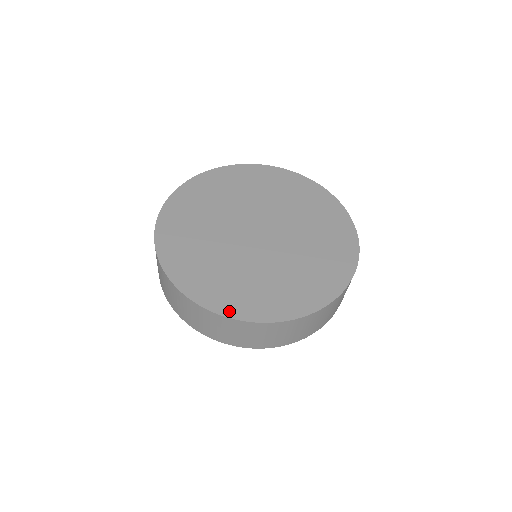
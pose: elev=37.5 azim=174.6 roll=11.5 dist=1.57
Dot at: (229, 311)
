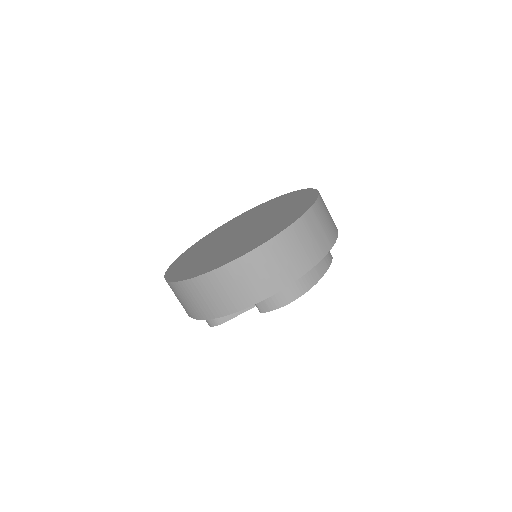
Dot at: (275, 234)
